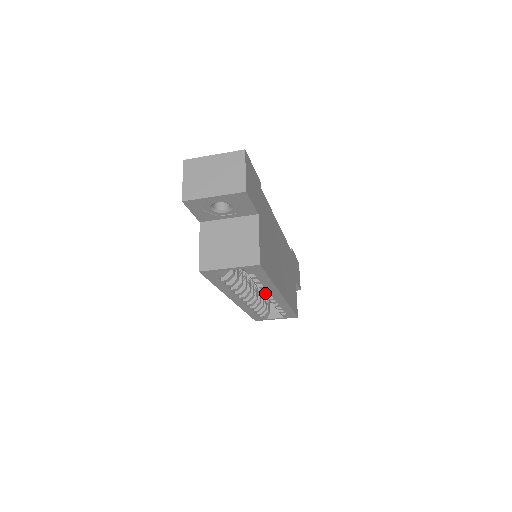
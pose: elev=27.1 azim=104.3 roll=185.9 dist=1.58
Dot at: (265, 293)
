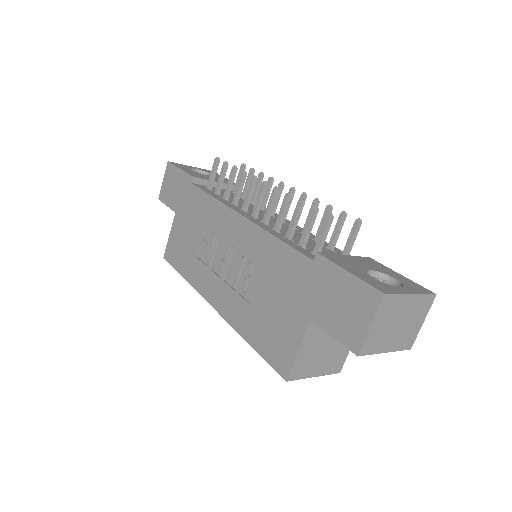
Dot at: occluded
